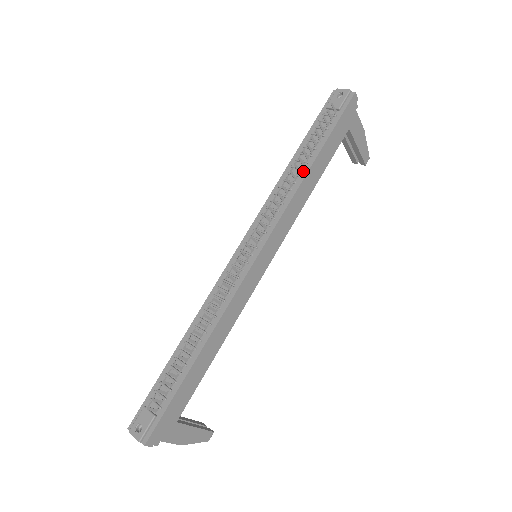
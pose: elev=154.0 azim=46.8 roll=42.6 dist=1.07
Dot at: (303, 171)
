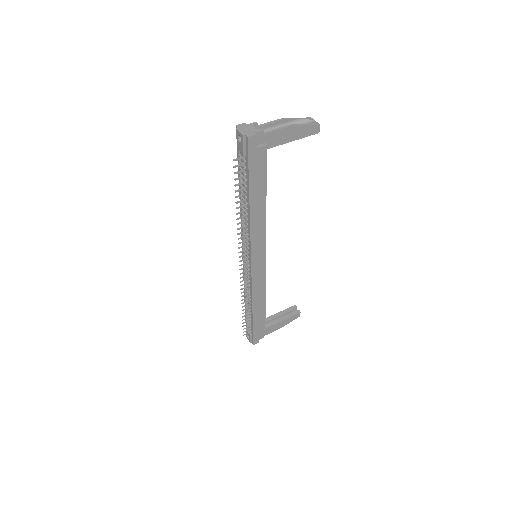
Dot at: (247, 210)
